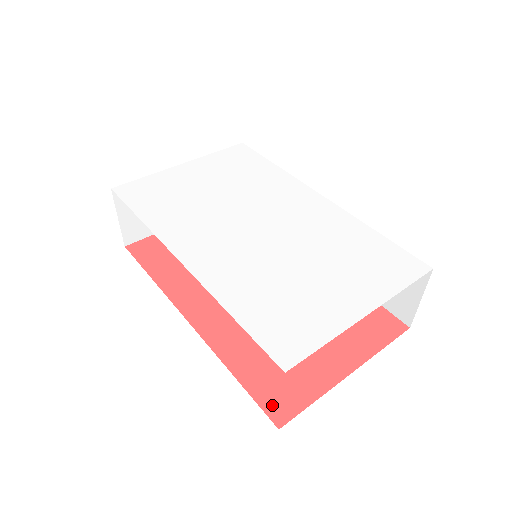
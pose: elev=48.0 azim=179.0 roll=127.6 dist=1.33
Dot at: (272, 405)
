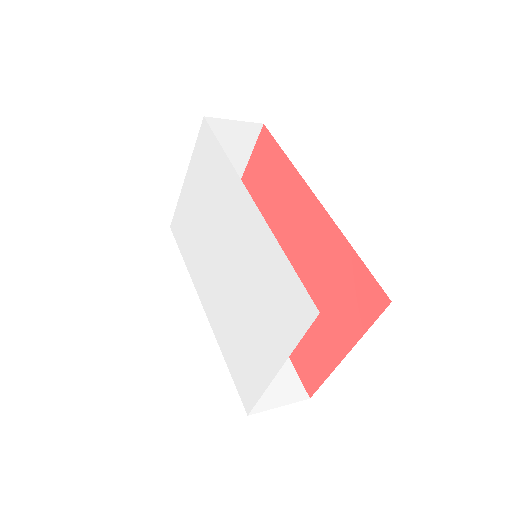
Dot at: (305, 379)
